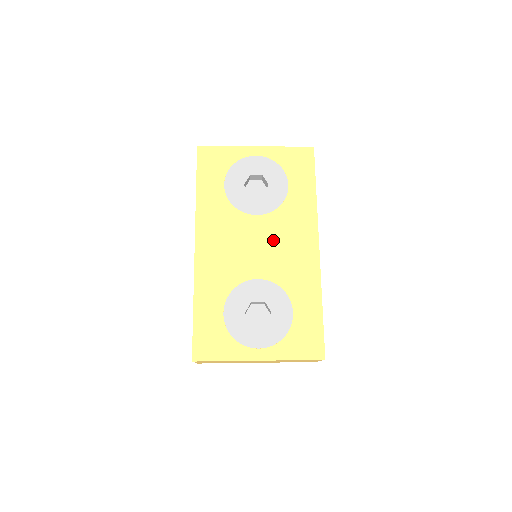
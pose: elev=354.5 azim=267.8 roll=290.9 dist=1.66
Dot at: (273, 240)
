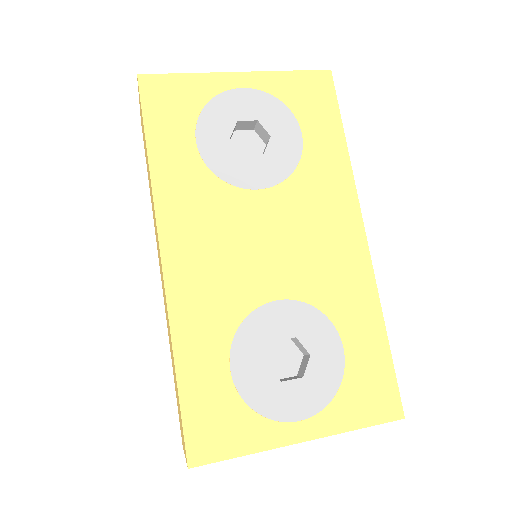
Dot at: (293, 230)
